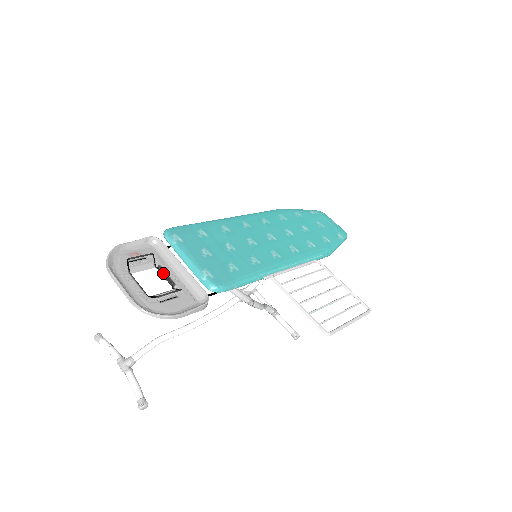
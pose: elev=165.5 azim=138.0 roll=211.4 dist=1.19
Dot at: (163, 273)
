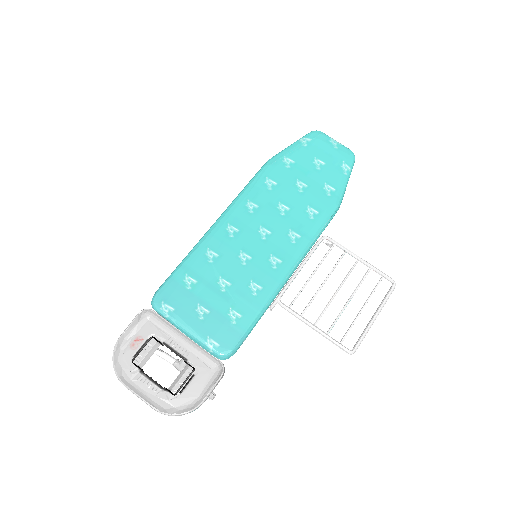
Dot at: (171, 350)
